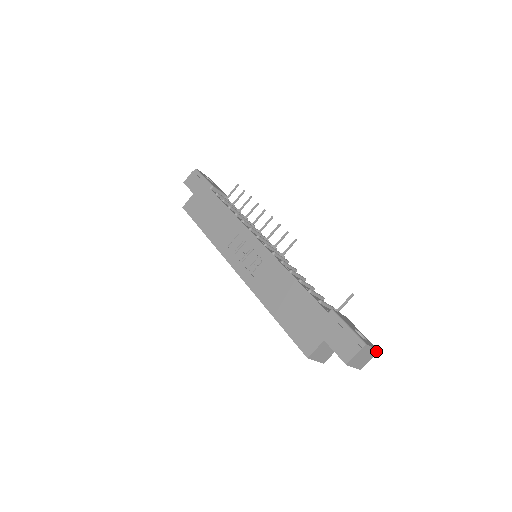
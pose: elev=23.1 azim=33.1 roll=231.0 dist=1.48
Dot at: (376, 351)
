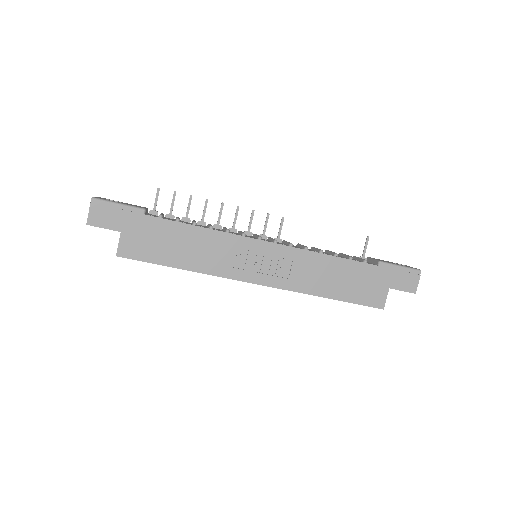
Dot at: occluded
